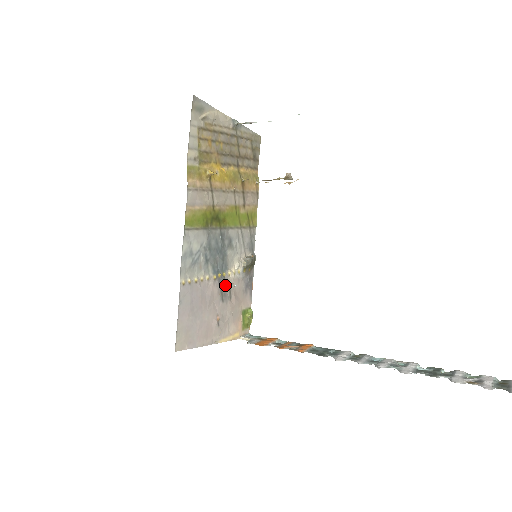
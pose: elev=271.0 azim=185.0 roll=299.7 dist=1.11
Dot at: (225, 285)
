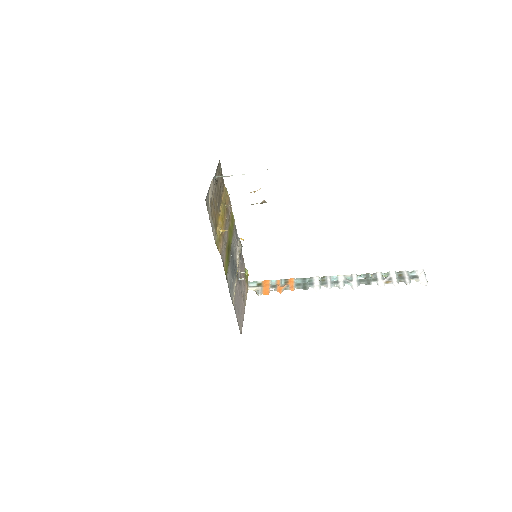
Dot at: (239, 276)
